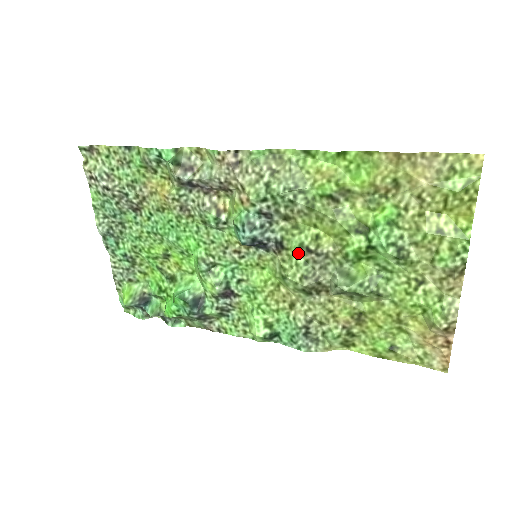
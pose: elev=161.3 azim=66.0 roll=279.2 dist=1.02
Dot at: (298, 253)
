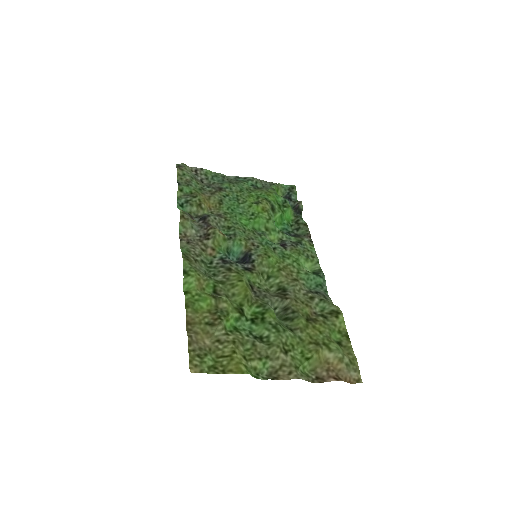
Dot at: (253, 281)
